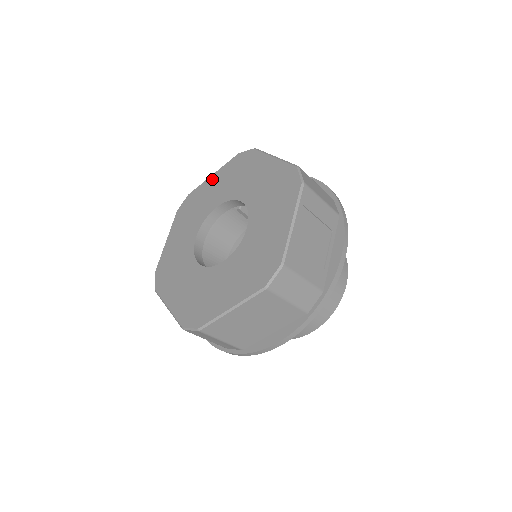
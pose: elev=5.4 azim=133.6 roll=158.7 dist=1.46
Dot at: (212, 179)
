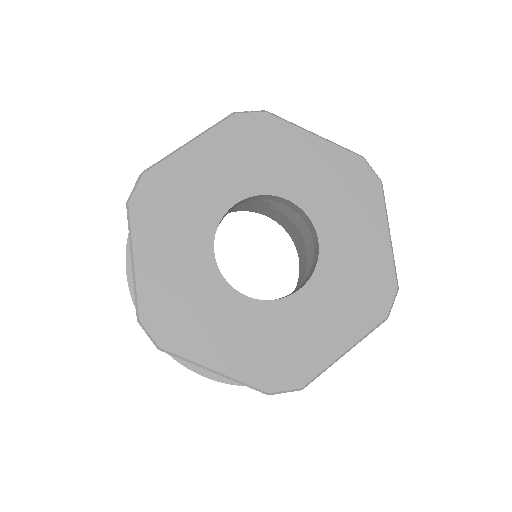
Dot at: (195, 151)
